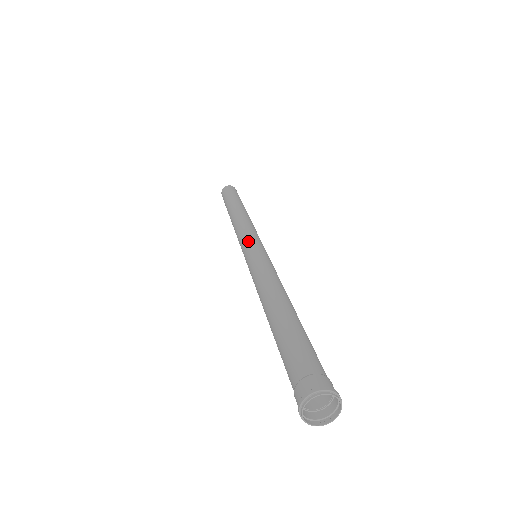
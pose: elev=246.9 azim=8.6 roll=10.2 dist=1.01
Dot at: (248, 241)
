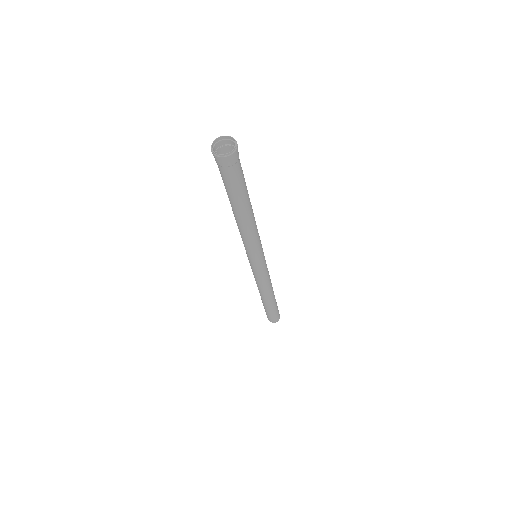
Dot at: occluded
